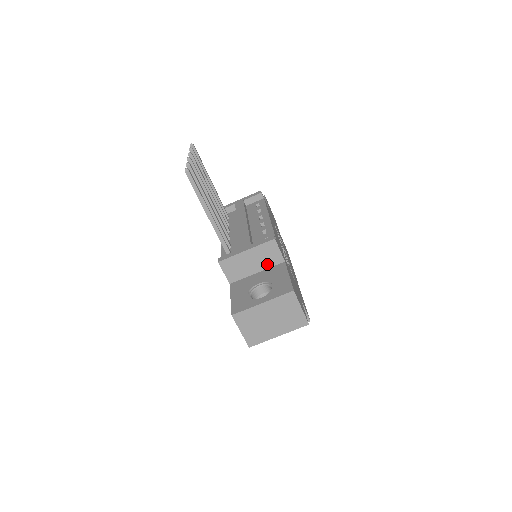
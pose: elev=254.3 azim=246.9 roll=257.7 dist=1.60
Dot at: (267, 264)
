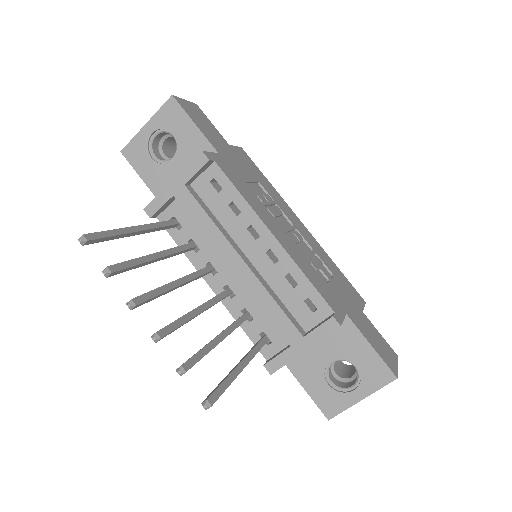
Dot at: occluded
